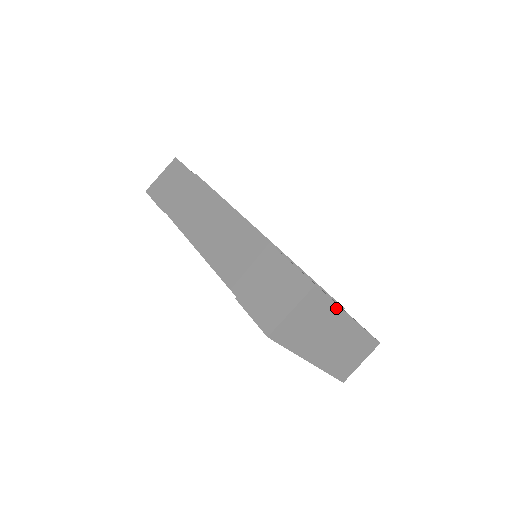
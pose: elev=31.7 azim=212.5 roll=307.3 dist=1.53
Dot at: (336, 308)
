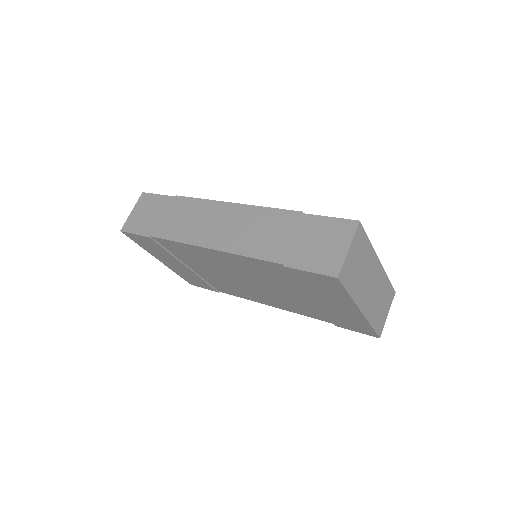
Dot at: (371, 249)
